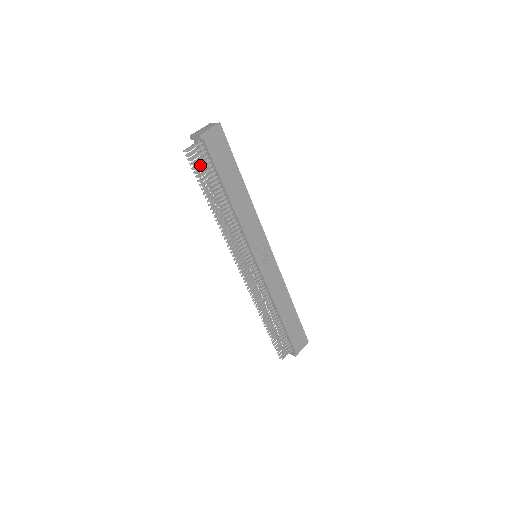
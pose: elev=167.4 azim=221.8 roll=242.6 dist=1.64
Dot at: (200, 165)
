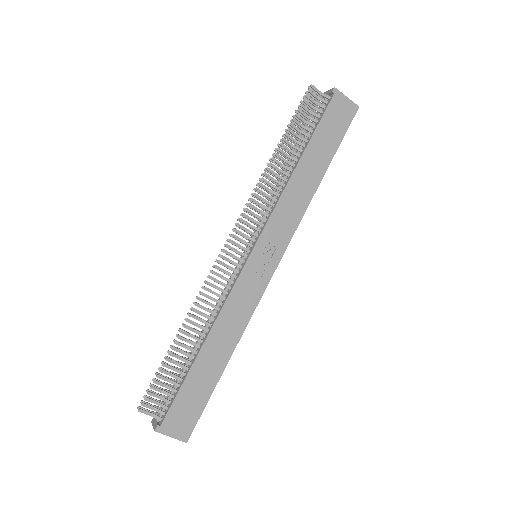
Dot at: (308, 110)
